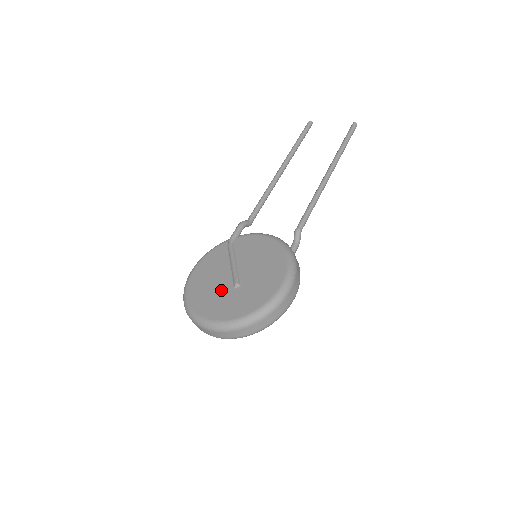
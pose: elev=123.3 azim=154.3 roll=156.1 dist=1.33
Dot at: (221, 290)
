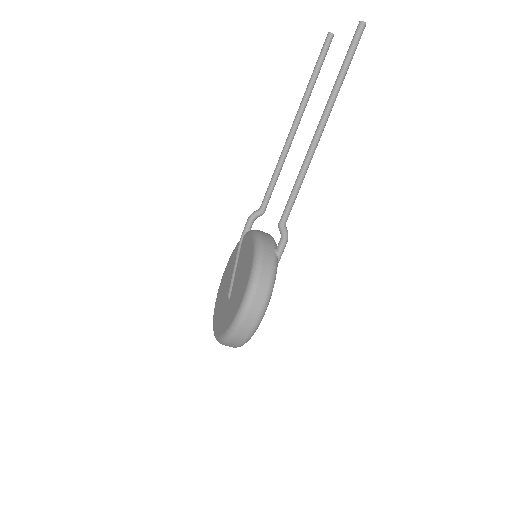
Dot at: (224, 300)
